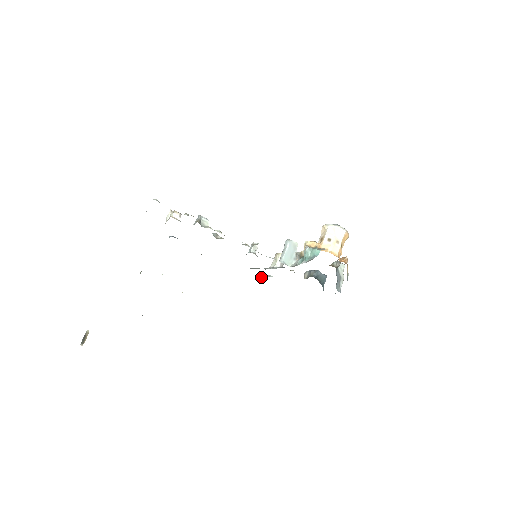
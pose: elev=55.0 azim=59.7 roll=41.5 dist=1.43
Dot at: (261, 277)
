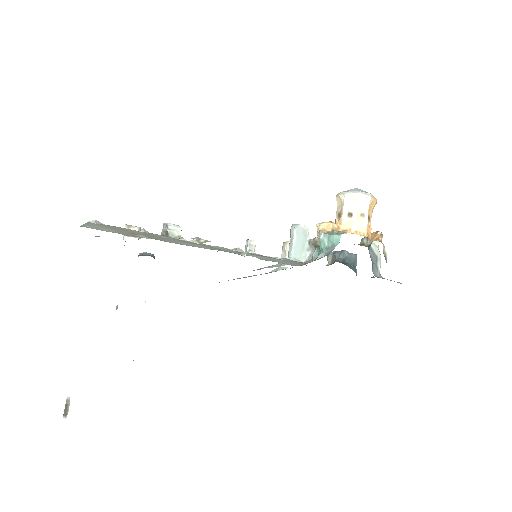
Dot at: (273, 271)
